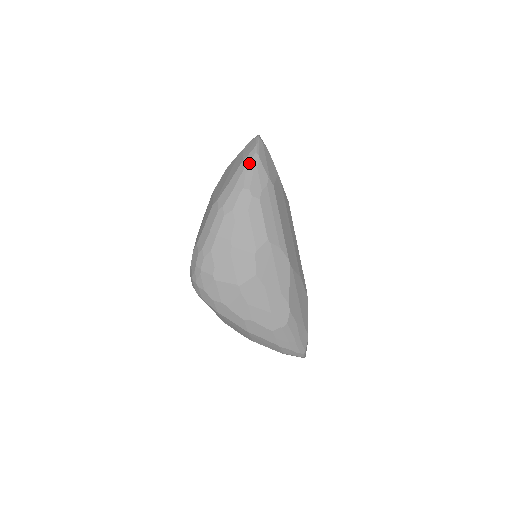
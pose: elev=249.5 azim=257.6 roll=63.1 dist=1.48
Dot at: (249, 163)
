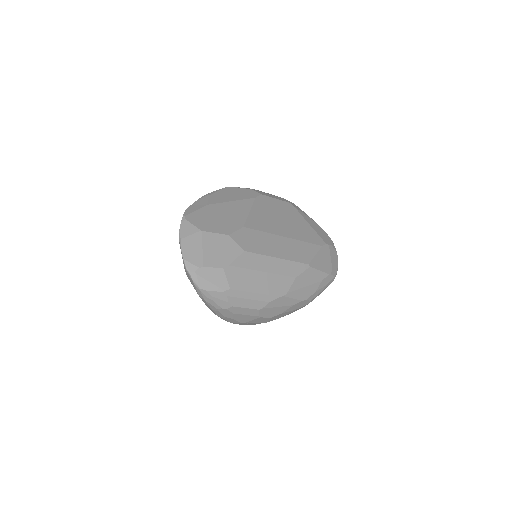
Dot at: (204, 297)
